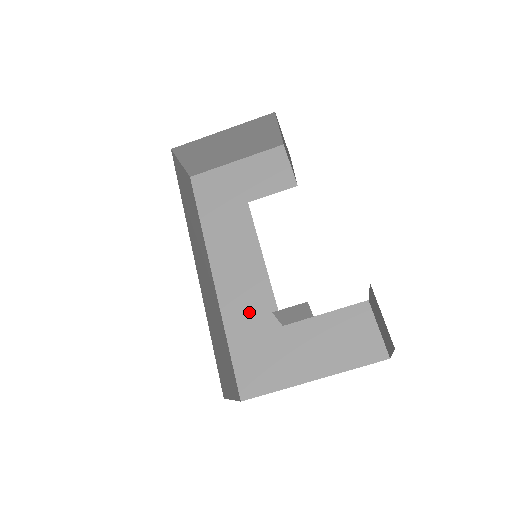
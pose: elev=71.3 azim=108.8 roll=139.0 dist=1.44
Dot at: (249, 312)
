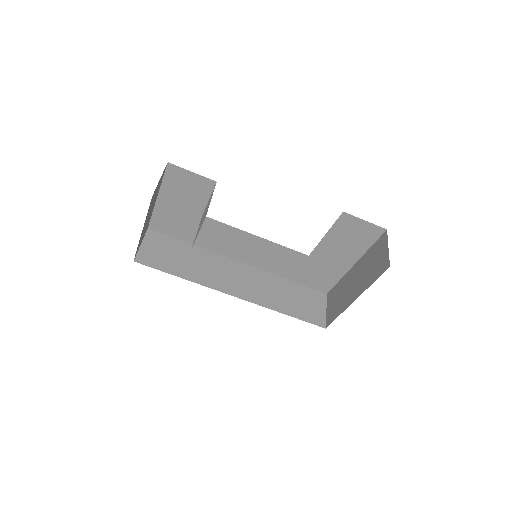
Dot at: (283, 262)
